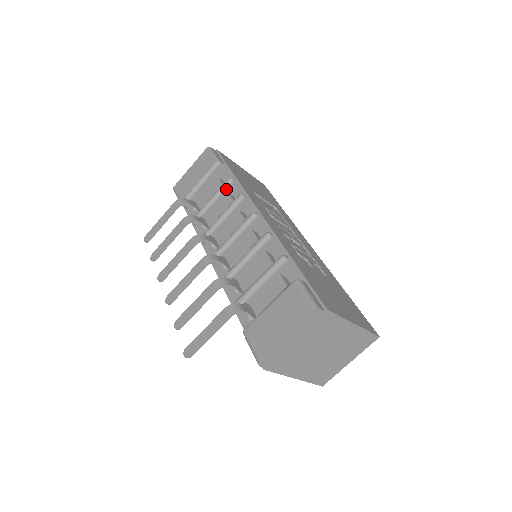
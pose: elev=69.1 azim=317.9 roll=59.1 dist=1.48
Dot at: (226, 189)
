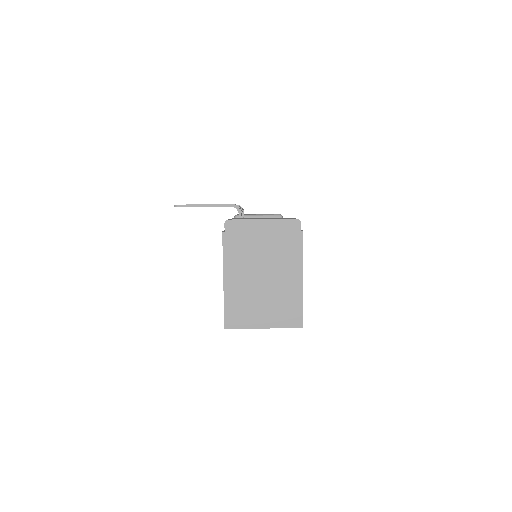
Dot at: occluded
